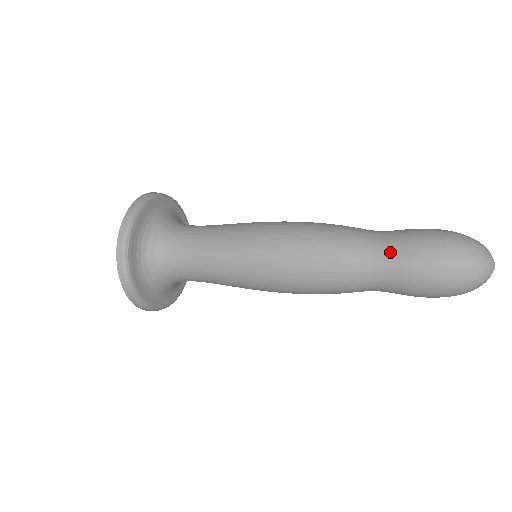
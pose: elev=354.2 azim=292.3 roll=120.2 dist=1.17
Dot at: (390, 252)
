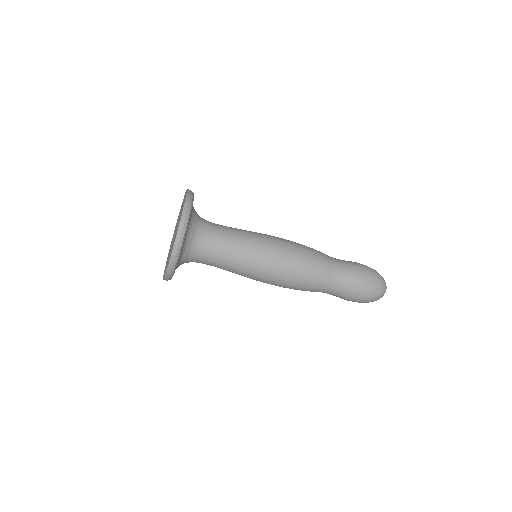
Dot at: occluded
